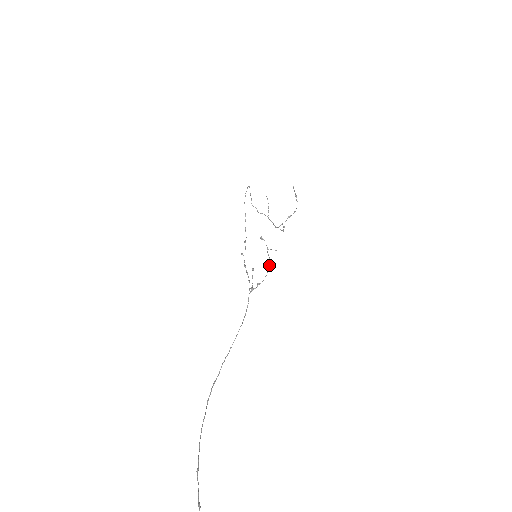
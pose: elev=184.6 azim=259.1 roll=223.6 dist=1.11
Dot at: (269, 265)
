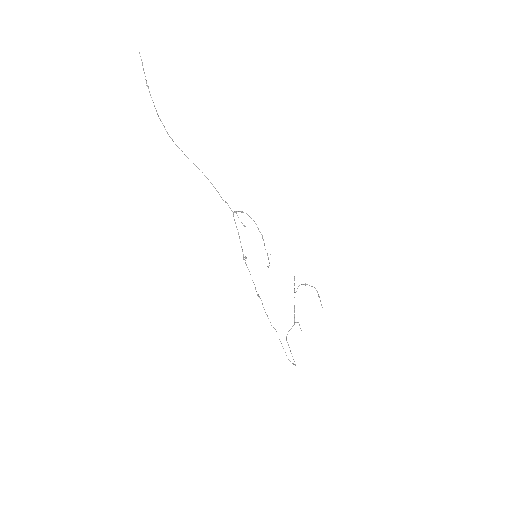
Dot at: occluded
